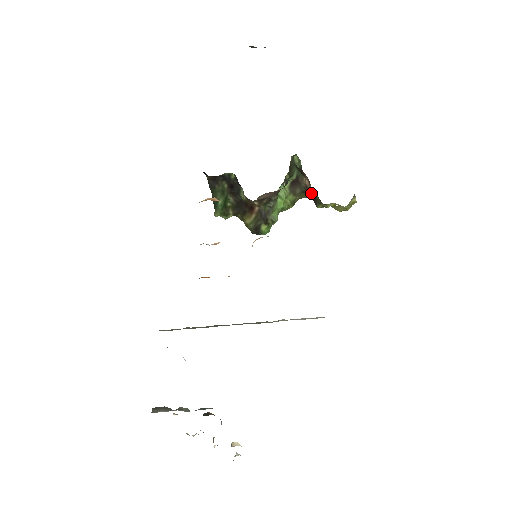
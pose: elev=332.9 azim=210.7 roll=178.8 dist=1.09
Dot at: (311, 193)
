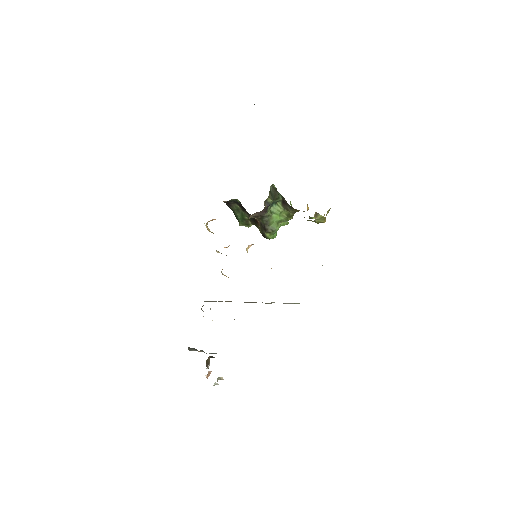
Dot at: occluded
